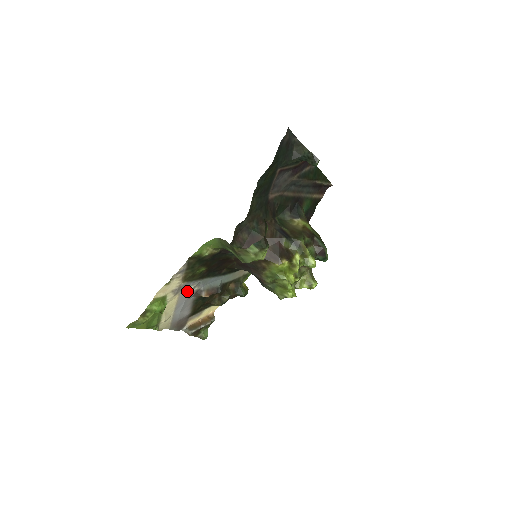
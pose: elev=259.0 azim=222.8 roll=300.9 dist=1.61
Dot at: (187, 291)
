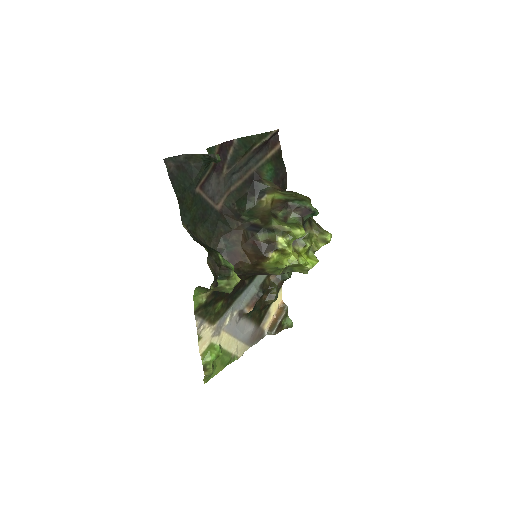
Dot at: (228, 322)
